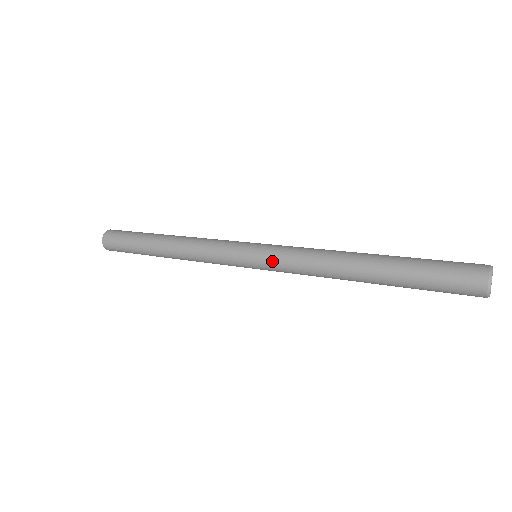
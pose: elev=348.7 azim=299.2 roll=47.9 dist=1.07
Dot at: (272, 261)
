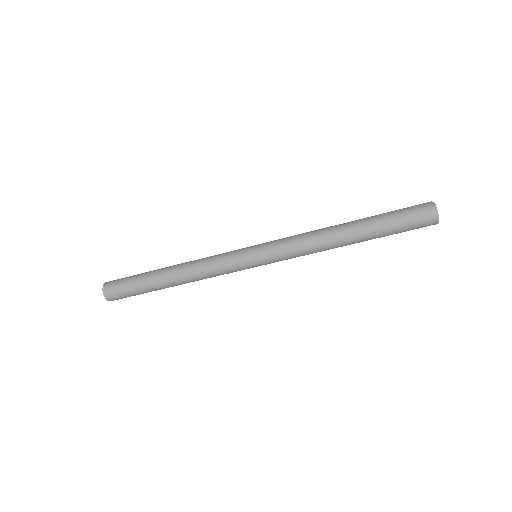
Dot at: (274, 254)
